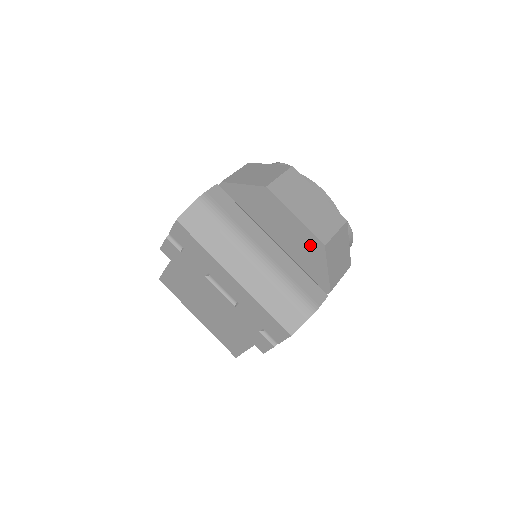
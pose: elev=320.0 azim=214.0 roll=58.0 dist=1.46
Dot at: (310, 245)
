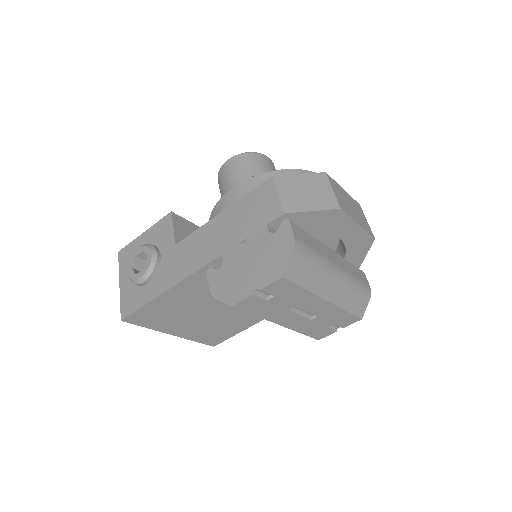
Dot at: (361, 242)
